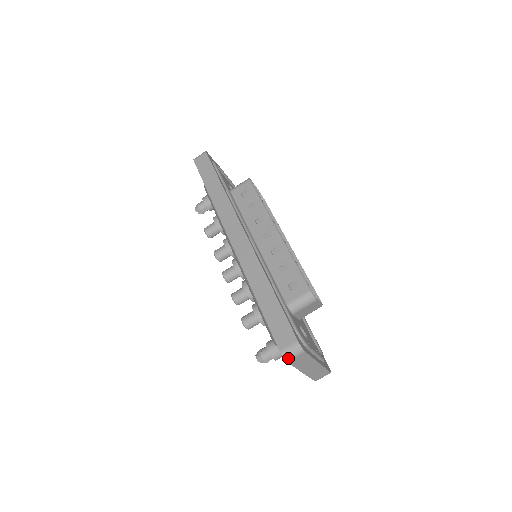
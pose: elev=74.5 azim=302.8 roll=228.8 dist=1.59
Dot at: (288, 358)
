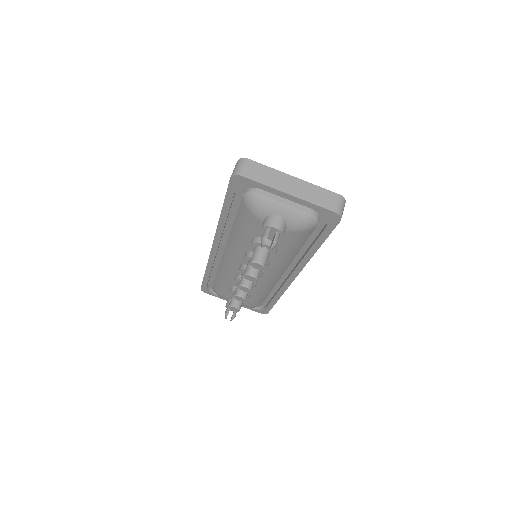
Dot at: (238, 172)
